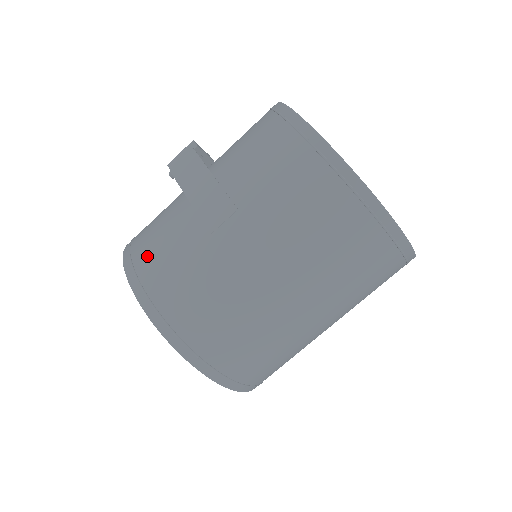
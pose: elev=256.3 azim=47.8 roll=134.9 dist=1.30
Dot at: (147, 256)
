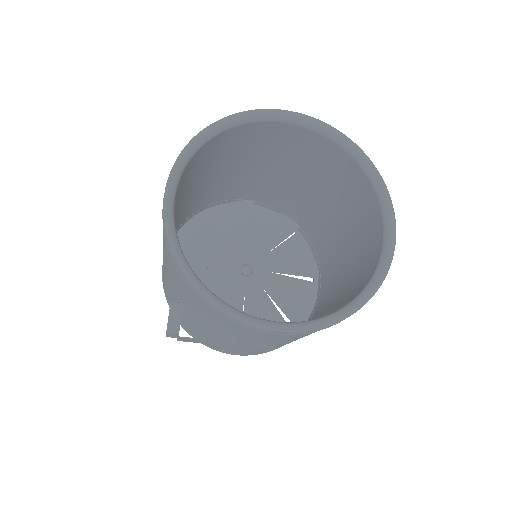
Dot at: occluded
